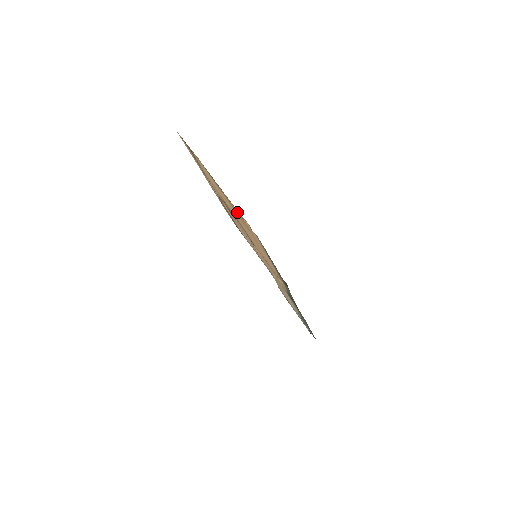
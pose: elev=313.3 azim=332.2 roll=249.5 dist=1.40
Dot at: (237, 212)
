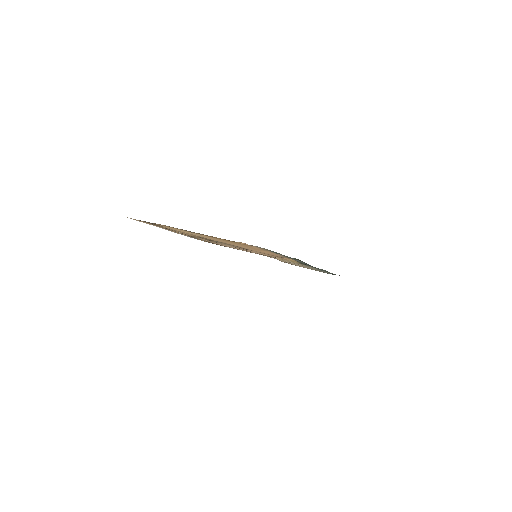
Dot at: (226, 240)
